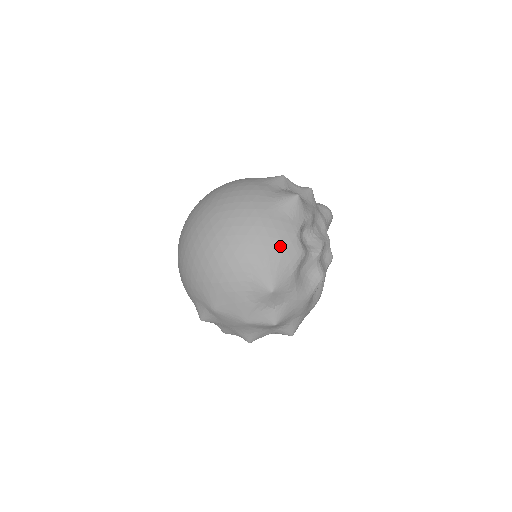
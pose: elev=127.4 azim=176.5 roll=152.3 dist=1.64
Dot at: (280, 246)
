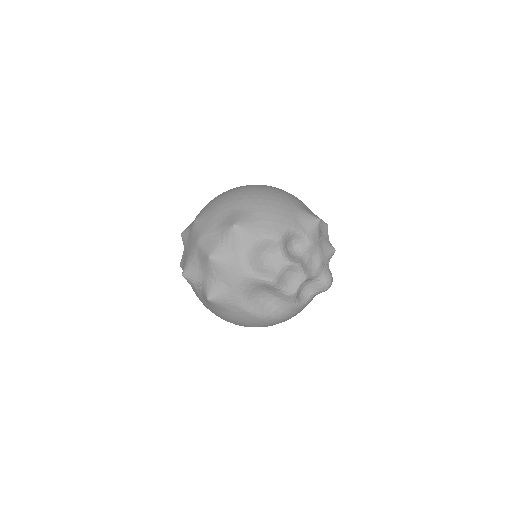
Dot at: (272, 216)
